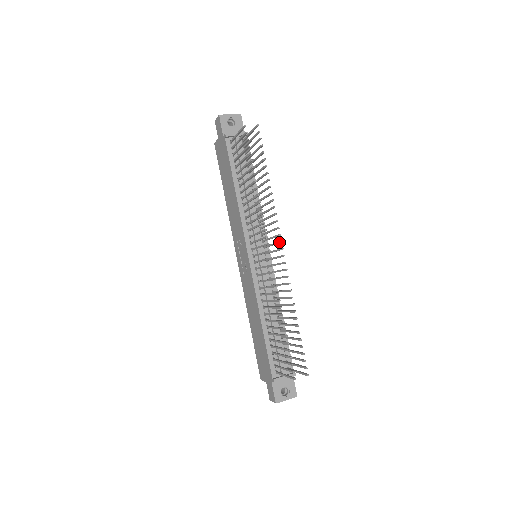
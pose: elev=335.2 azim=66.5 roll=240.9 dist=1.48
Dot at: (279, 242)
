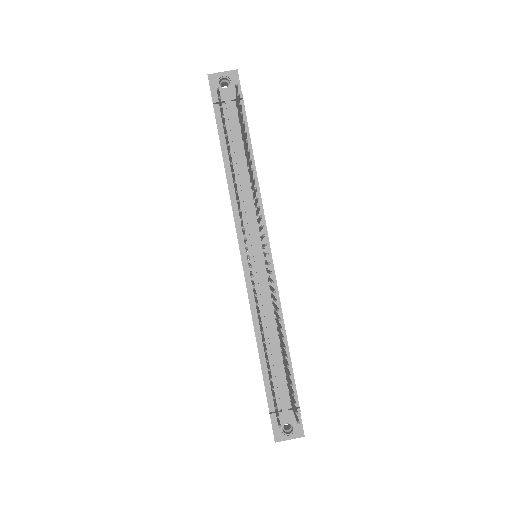
Dot at: (264, 245)
